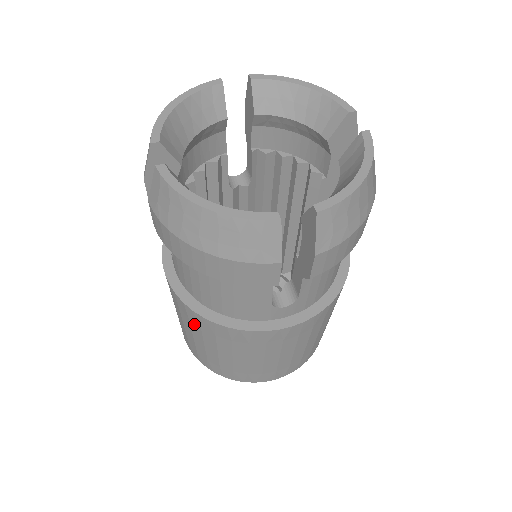
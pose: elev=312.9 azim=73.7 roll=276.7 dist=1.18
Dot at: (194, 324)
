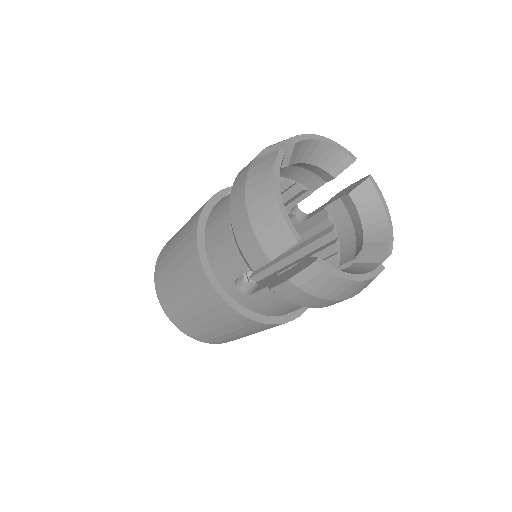
Dot at: (248, 328)
